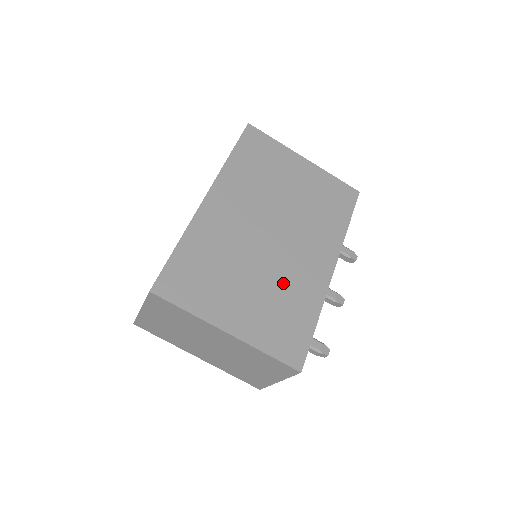
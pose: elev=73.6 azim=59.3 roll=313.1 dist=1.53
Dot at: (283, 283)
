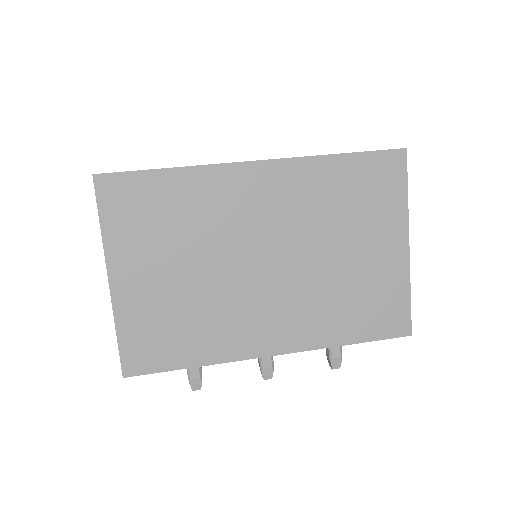
Dot at: (212, 307)
